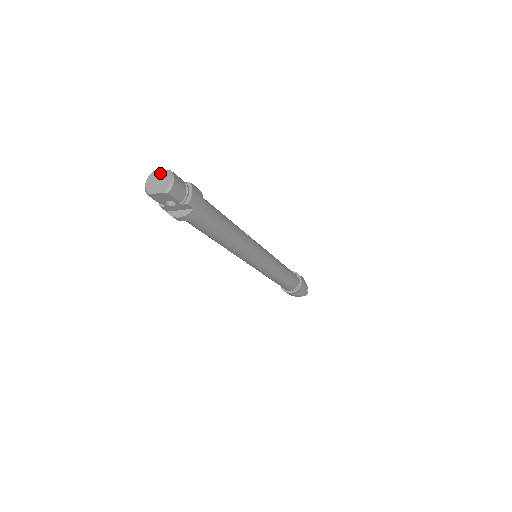
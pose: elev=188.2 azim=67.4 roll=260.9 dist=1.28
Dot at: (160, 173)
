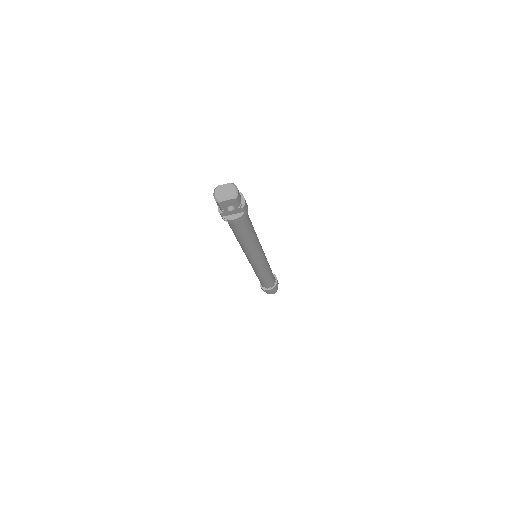
Dot at: (225, 186)
